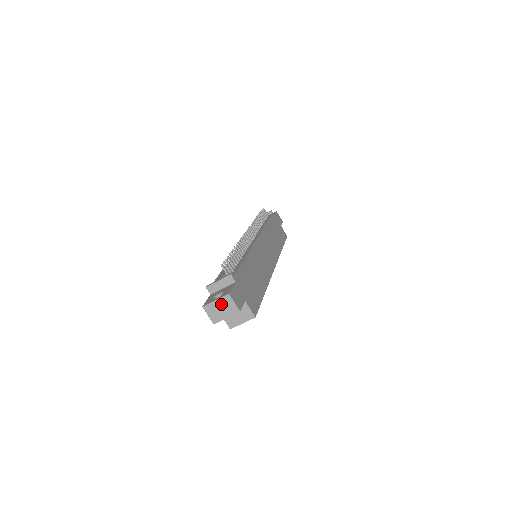
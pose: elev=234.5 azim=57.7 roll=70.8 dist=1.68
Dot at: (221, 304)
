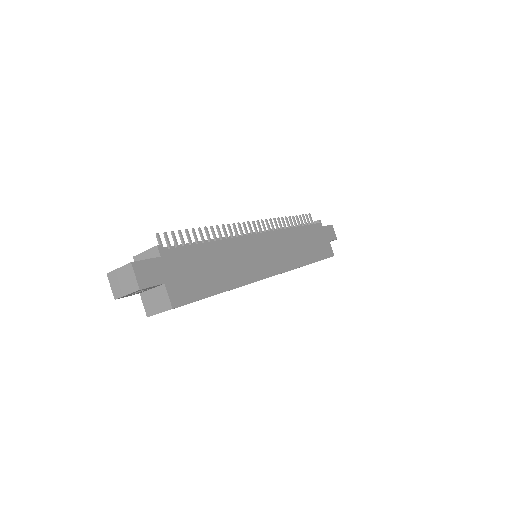
Dot at: (123, 274)
